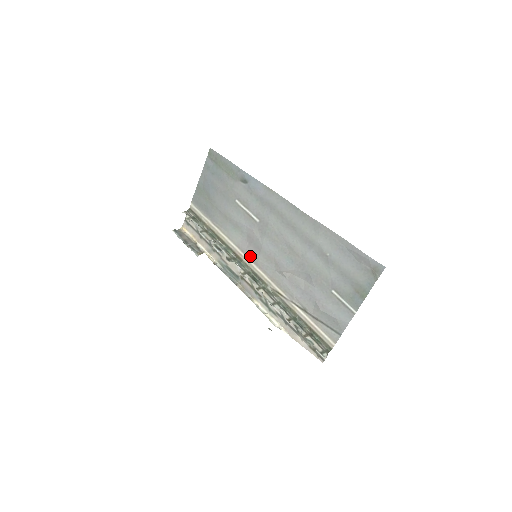
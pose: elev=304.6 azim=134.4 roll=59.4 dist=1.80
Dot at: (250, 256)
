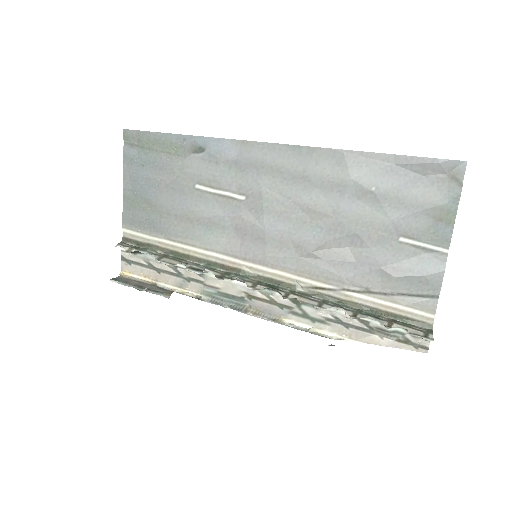
Dot at: (250, 257)
